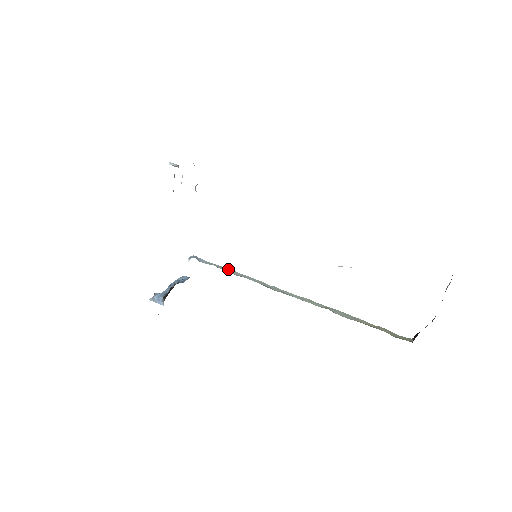
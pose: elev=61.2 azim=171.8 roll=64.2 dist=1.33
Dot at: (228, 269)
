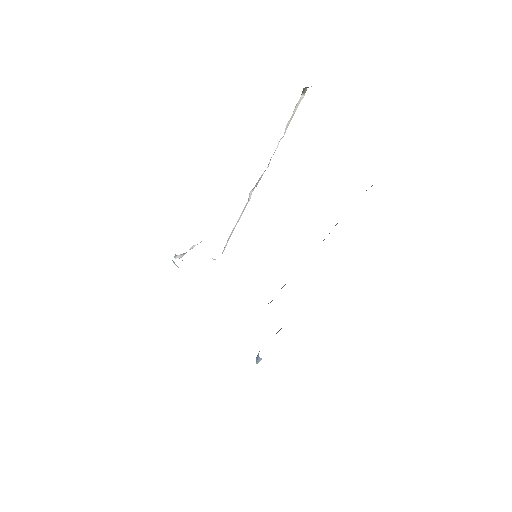
Dot at: occluded
